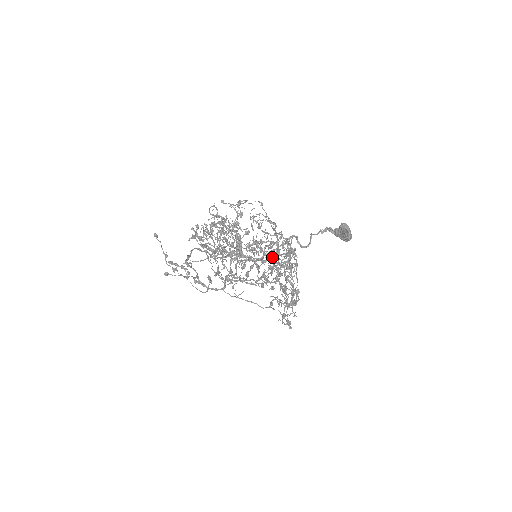
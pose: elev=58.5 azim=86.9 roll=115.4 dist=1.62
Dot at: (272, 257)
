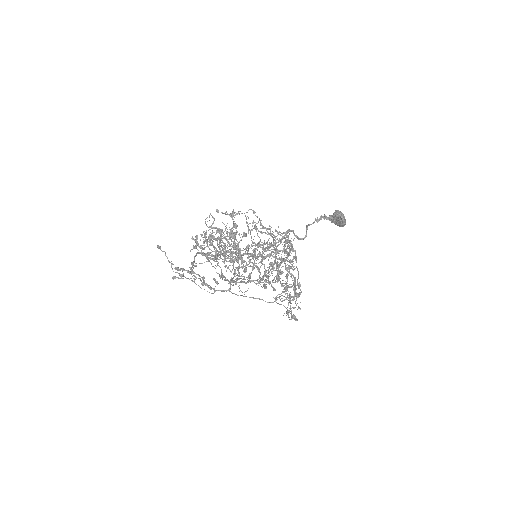
Dot at: (271, 255)
